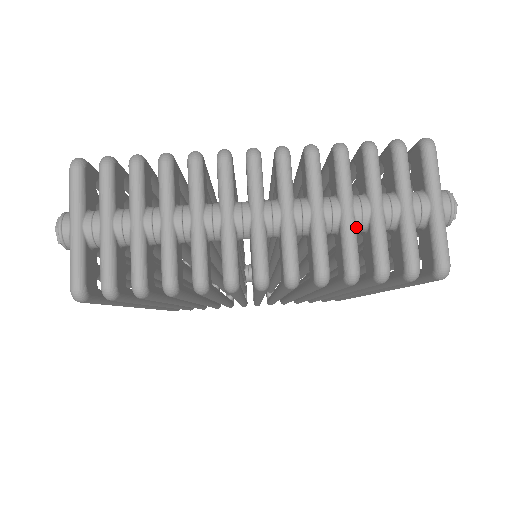
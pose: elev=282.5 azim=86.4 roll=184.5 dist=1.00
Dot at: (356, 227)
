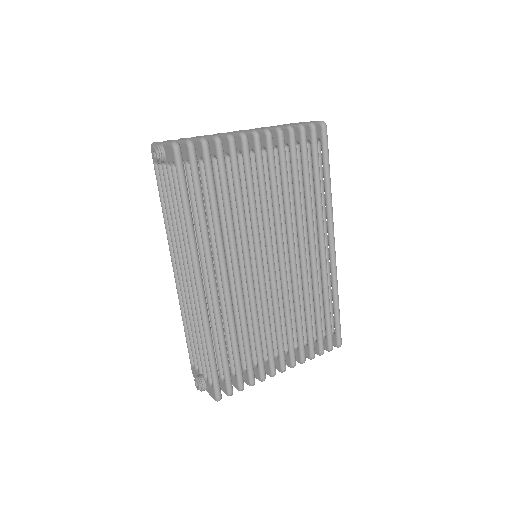
Dot at: occluded
